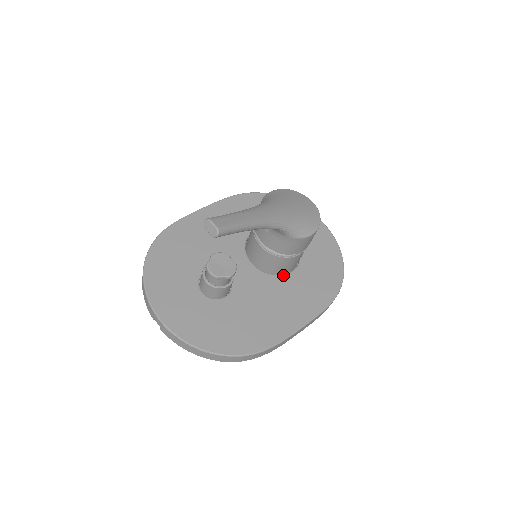
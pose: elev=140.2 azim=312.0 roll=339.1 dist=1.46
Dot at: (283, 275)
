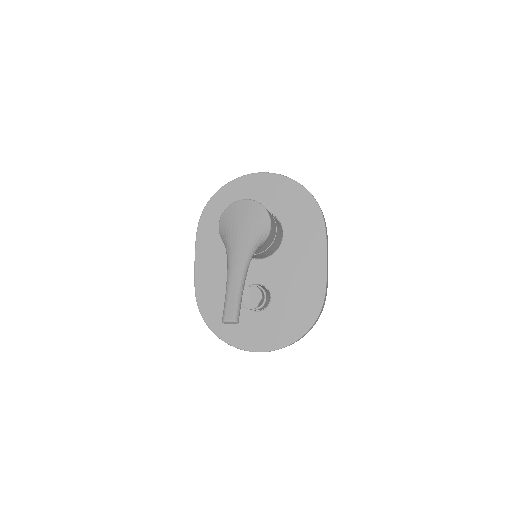
Dot at: (281, 243)
